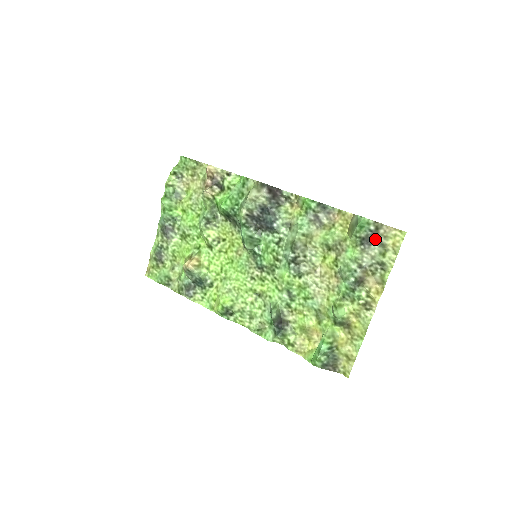
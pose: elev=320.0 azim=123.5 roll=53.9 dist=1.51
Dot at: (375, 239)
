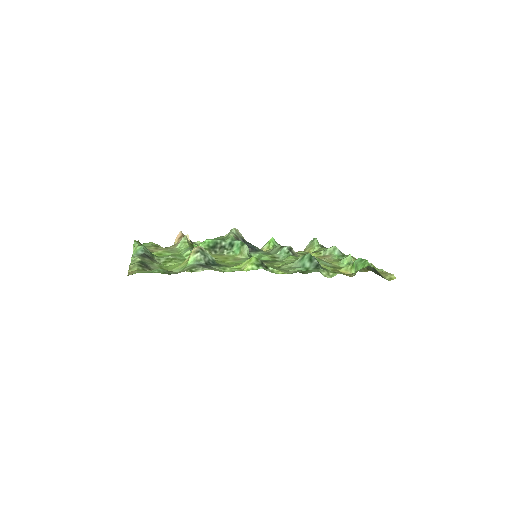
Dot at: occluded
